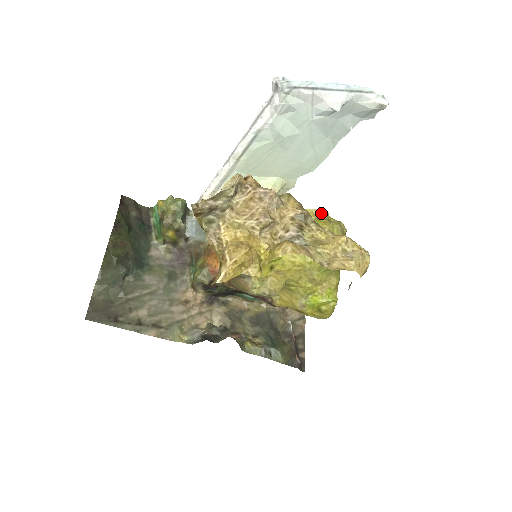
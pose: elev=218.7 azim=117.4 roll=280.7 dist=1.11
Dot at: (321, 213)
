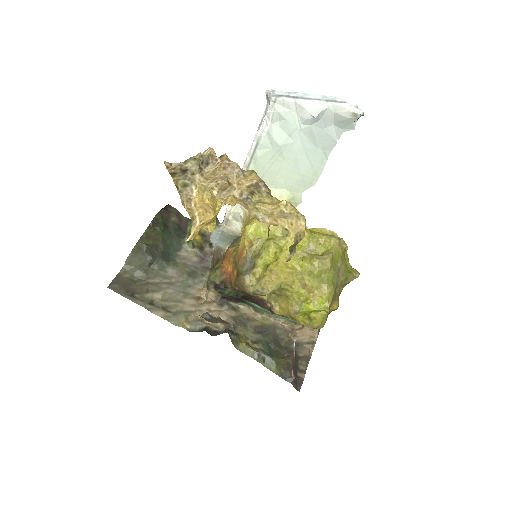
Dot at: (329, 233)
